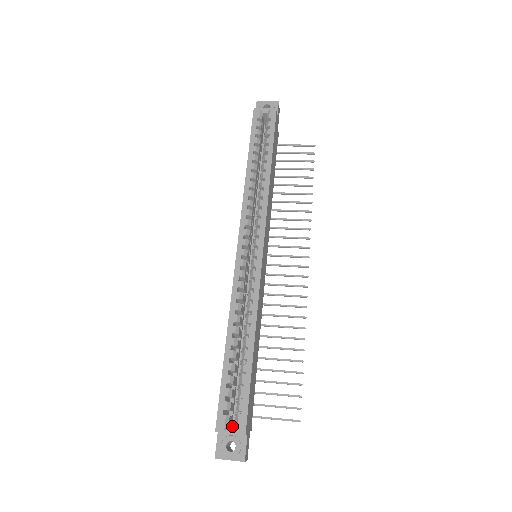
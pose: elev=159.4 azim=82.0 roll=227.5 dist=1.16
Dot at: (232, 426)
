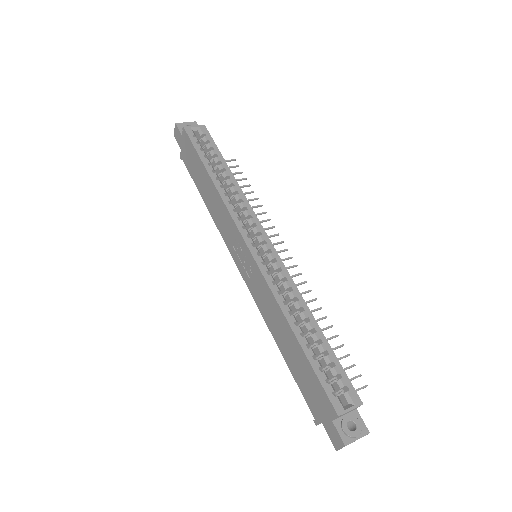
Dot at: occluded
